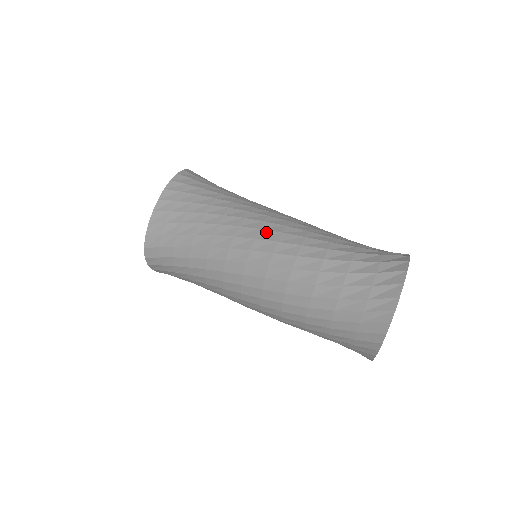
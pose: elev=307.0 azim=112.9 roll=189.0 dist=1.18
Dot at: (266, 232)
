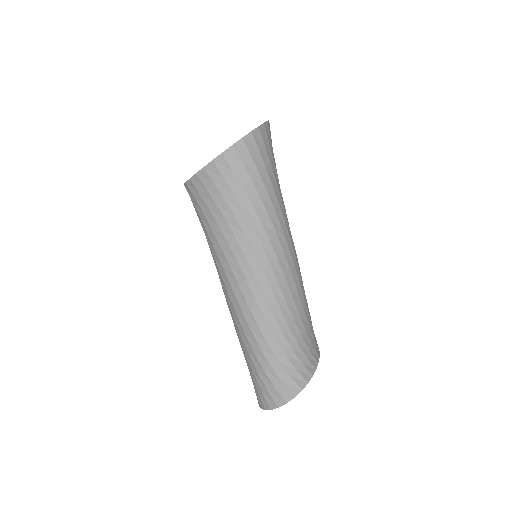
Dot at: (248, 289)
